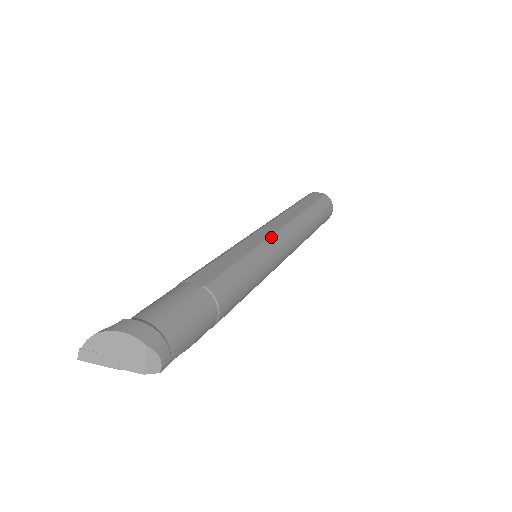
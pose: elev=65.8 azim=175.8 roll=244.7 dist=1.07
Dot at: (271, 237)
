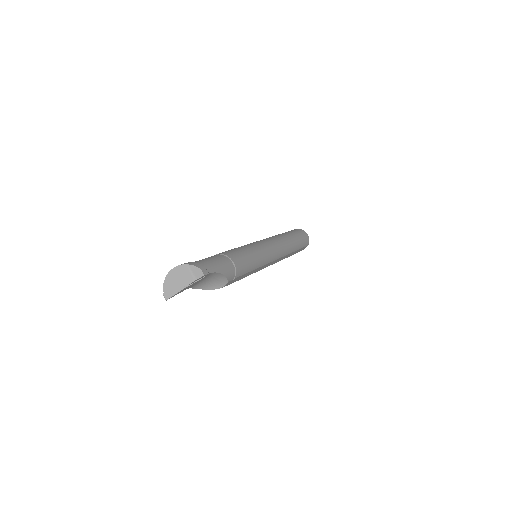
Dot at: occluded
